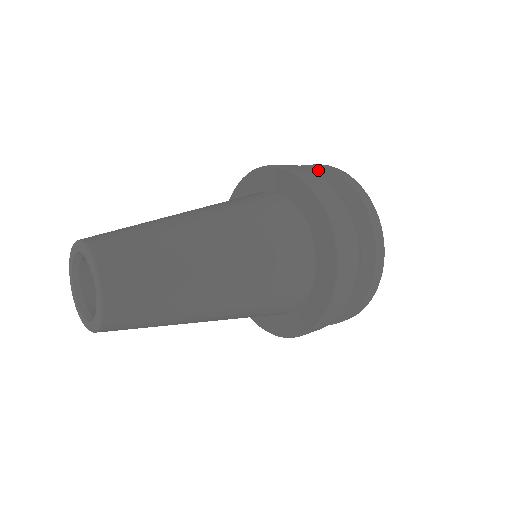
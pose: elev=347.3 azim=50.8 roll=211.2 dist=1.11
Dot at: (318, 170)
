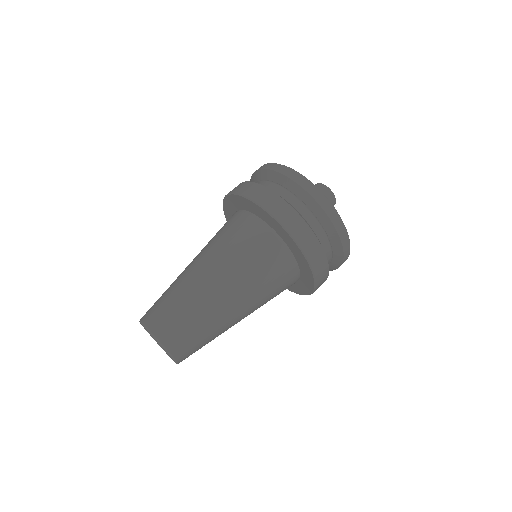
Dot at: (333, 232)
